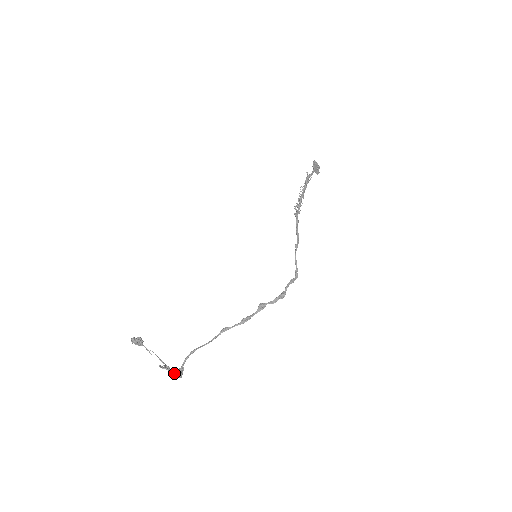
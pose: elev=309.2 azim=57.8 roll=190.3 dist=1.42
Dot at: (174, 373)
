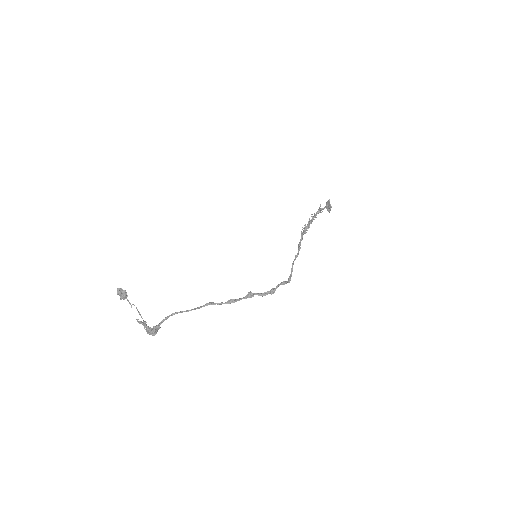
Dot at: (149, 328)
